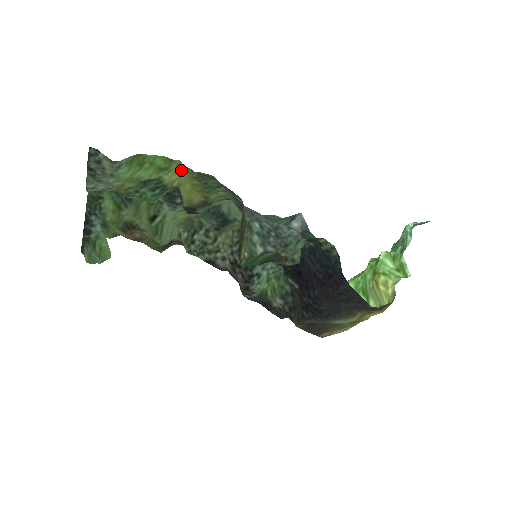
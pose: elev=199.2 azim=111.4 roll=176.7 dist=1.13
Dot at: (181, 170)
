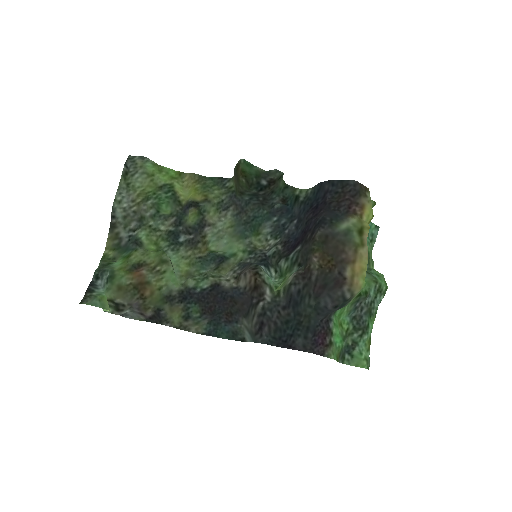
Dot at: (185, 191)
